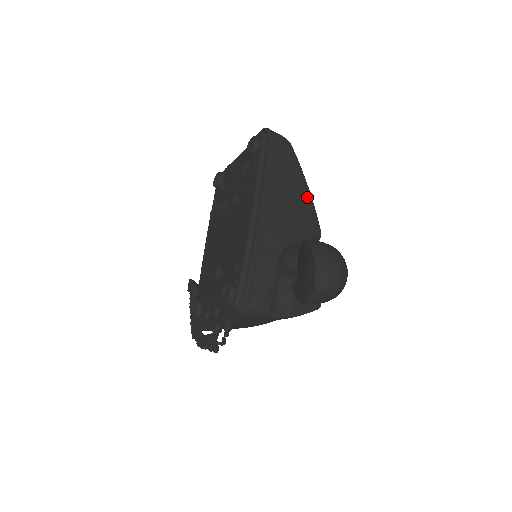
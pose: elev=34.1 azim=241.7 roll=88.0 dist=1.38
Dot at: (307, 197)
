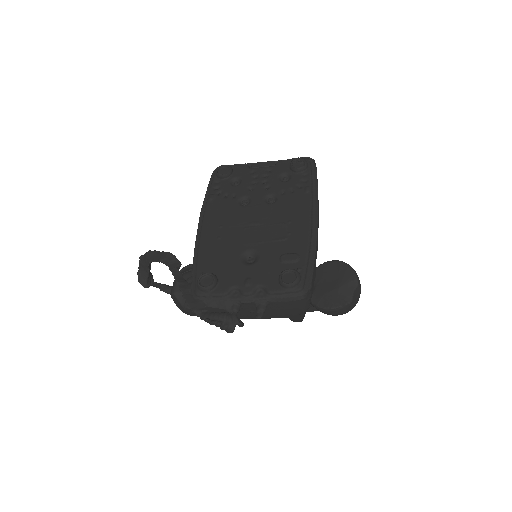
Dot at: occluded
